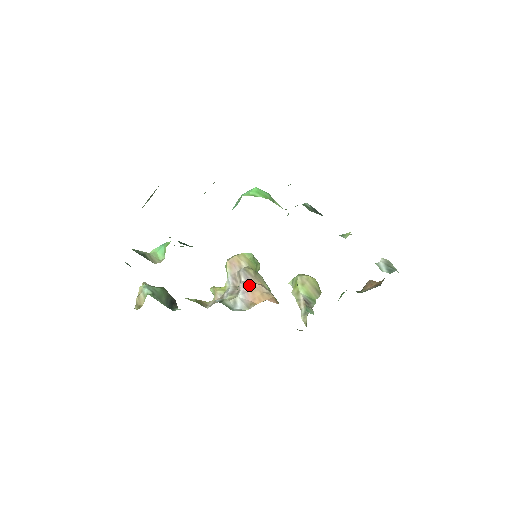
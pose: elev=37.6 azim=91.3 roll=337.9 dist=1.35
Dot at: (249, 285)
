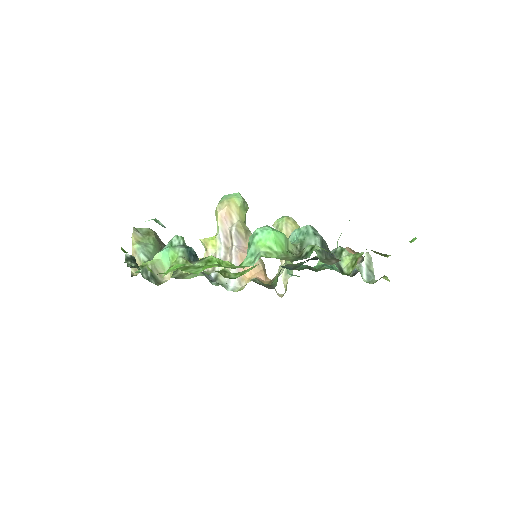
Dot at: (241, 256)
